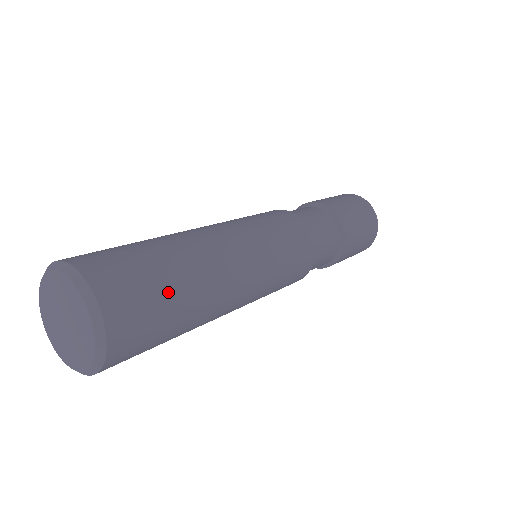
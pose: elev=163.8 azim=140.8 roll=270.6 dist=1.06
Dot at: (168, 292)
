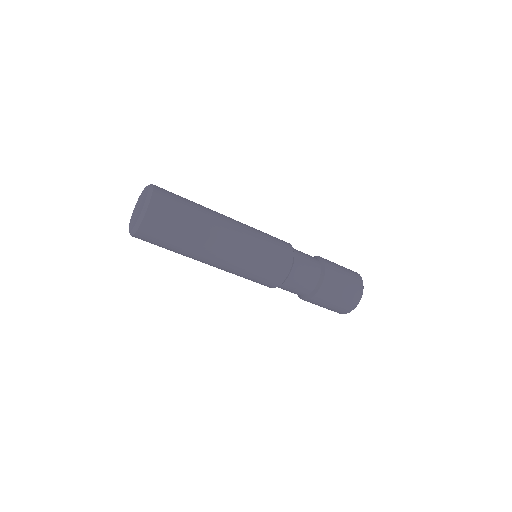
Dot at: (186, 201)
